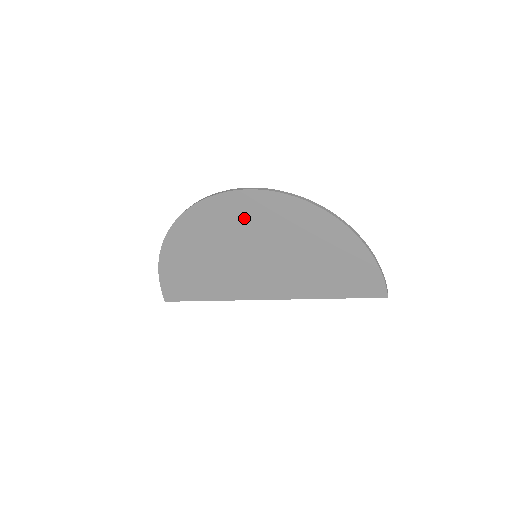
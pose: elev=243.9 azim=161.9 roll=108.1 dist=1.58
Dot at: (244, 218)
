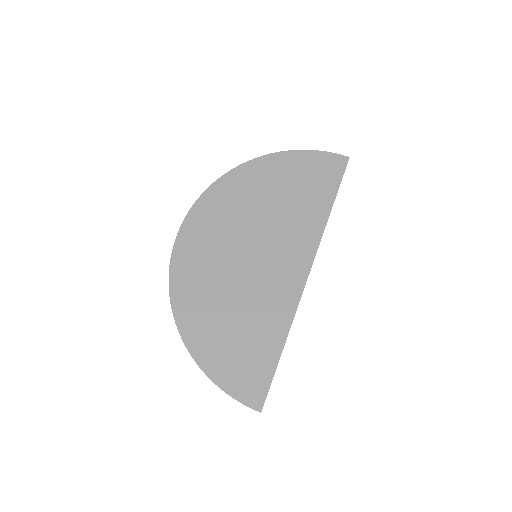
Dot at: (210, 237)
